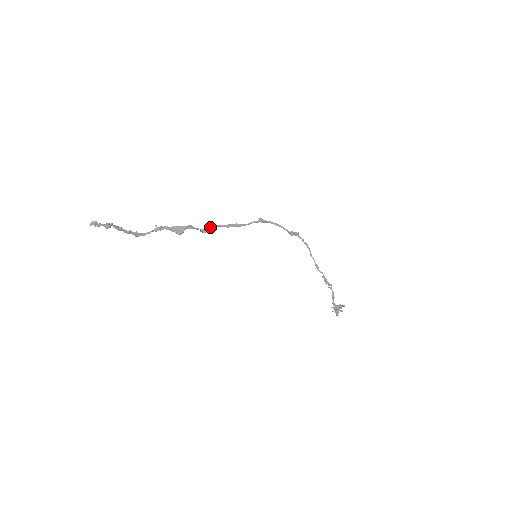
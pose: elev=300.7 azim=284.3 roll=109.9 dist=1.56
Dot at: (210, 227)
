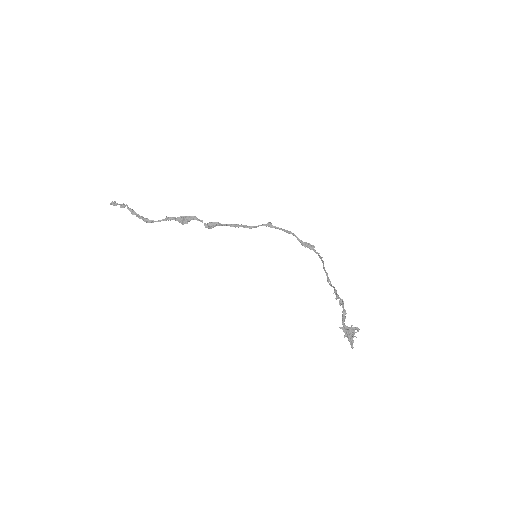
Dot at: (215, 222)
